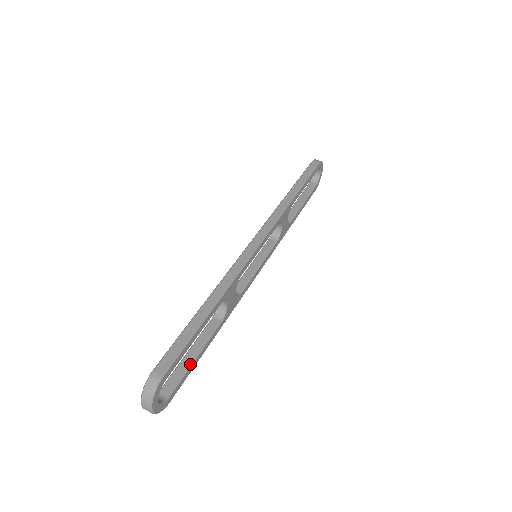
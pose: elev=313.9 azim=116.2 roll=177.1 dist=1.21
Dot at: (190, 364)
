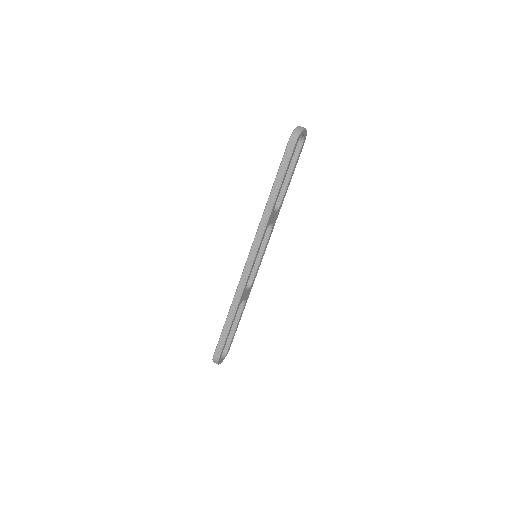
Dot at: (234, 332)
